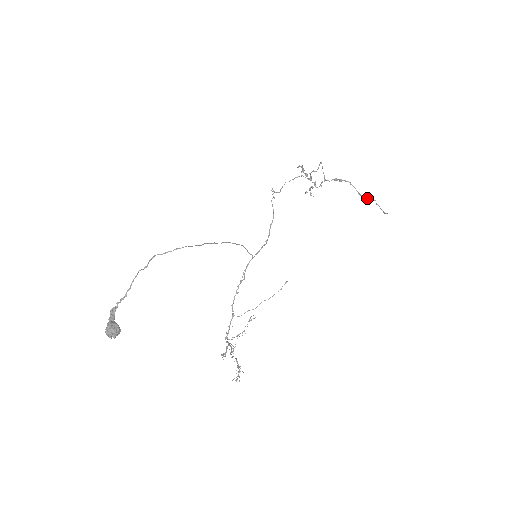
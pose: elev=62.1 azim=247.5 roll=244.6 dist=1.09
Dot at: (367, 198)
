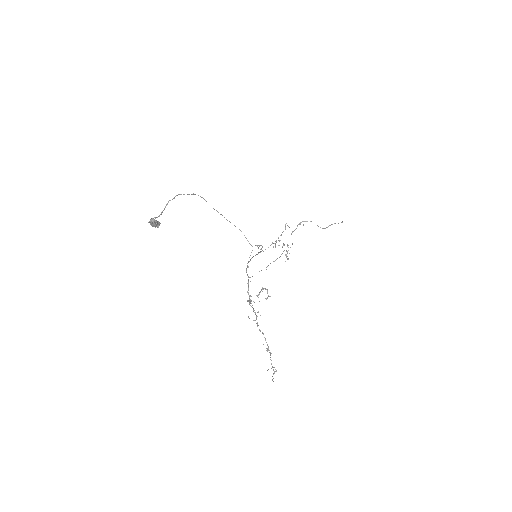
Dot at: (327, 227)
